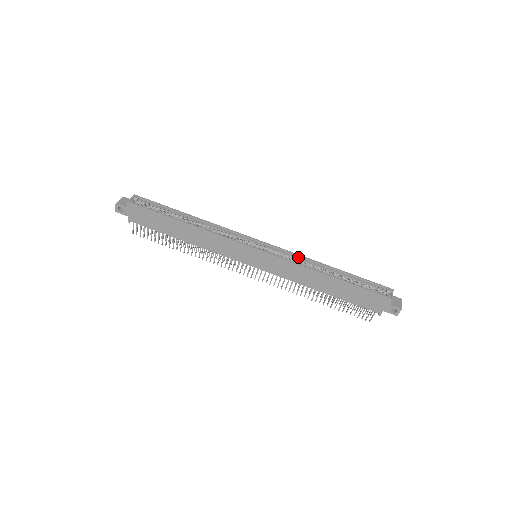
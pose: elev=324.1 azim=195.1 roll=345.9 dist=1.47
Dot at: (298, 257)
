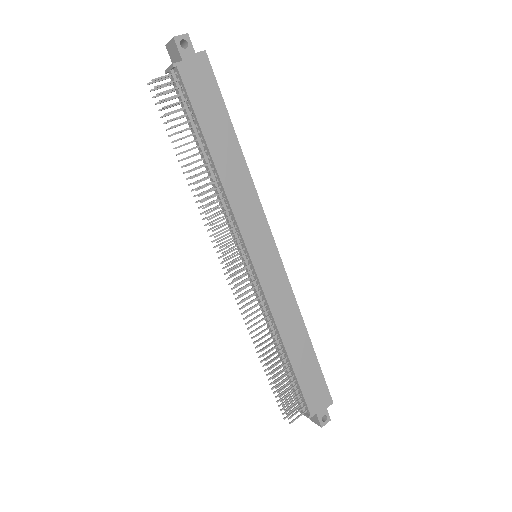
Dot at: occluded
